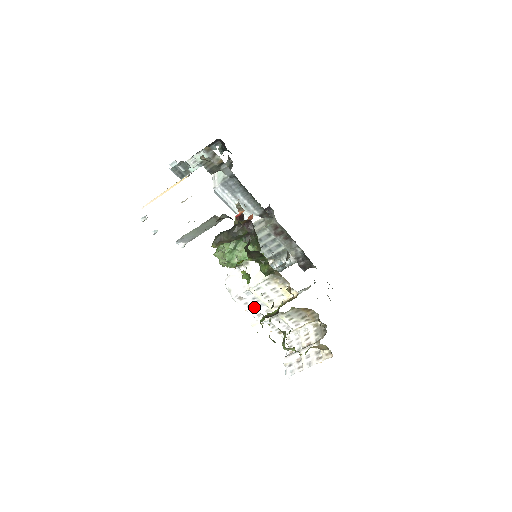
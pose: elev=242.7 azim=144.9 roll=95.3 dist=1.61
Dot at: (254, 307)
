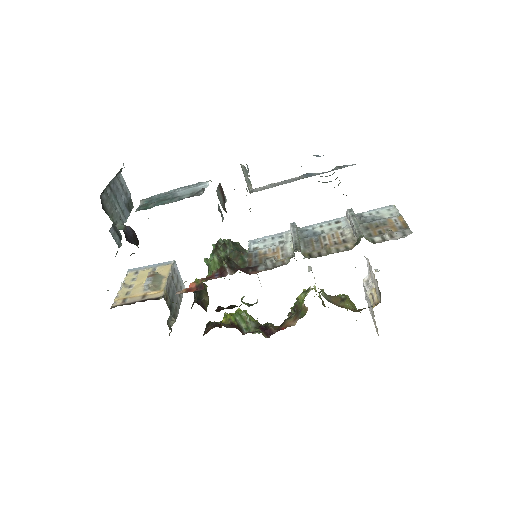
Dot at: occluded
